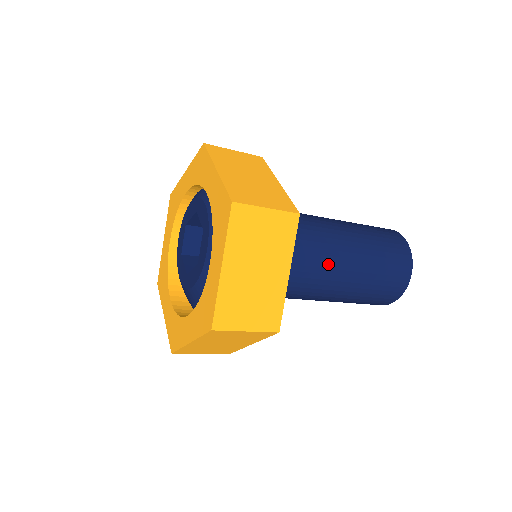
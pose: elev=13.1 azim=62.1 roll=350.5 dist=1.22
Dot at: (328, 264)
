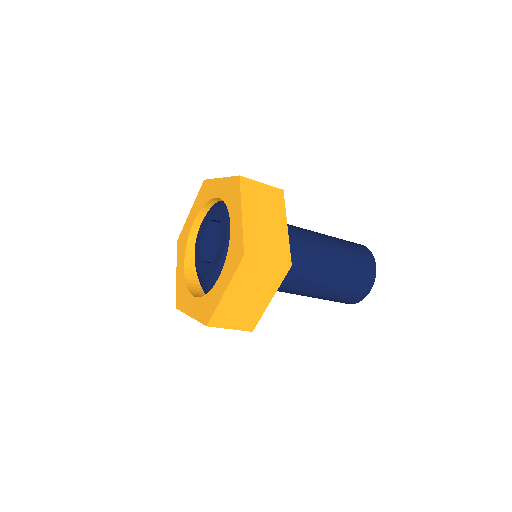
Dot at: (306, 280)
